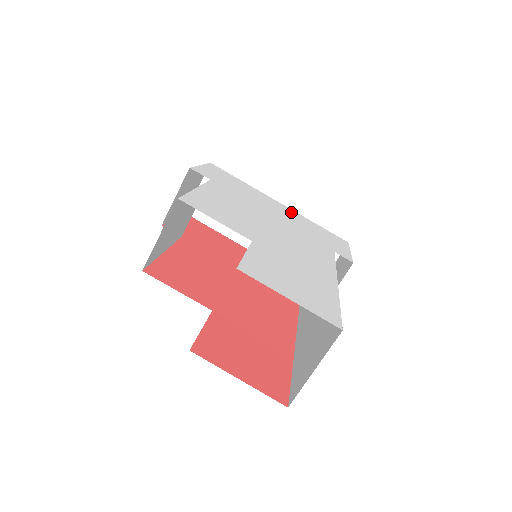
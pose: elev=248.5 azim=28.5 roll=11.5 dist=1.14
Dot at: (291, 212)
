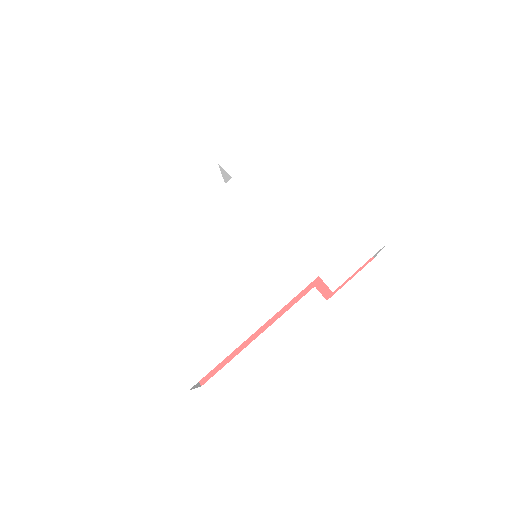
Dot at: (327, 200)
